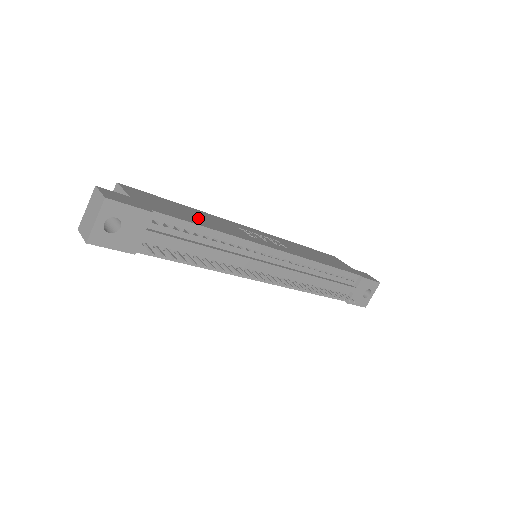
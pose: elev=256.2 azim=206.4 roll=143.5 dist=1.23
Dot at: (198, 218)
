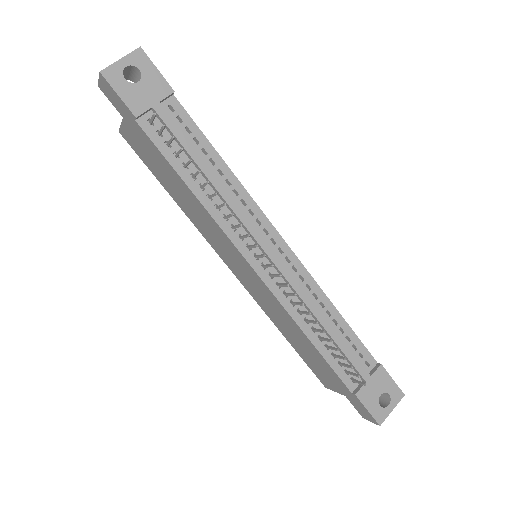
Dot at: occluded
